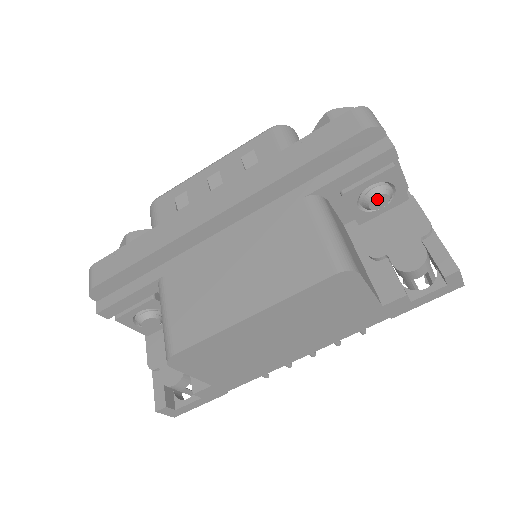
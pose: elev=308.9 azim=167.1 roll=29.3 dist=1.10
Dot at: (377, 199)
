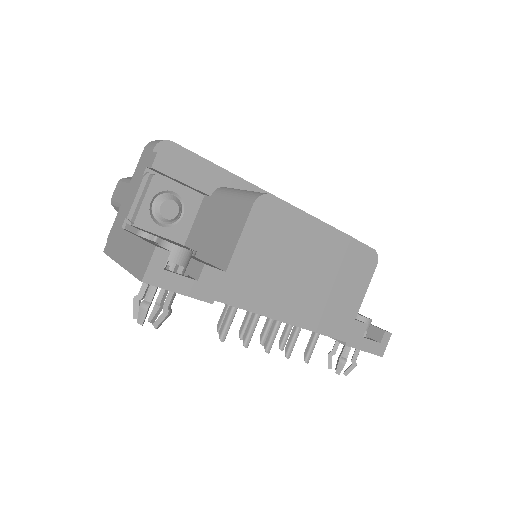
Dot at: occluded
